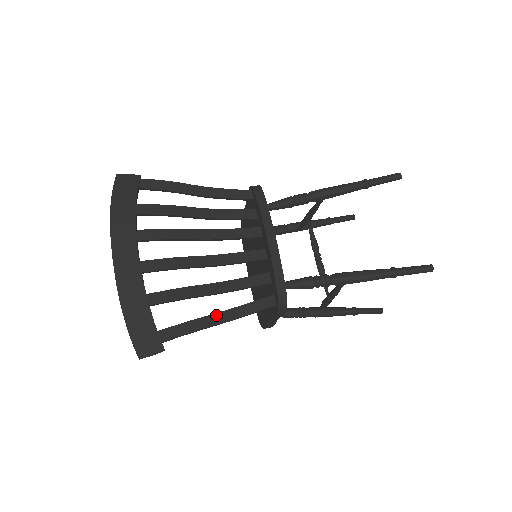
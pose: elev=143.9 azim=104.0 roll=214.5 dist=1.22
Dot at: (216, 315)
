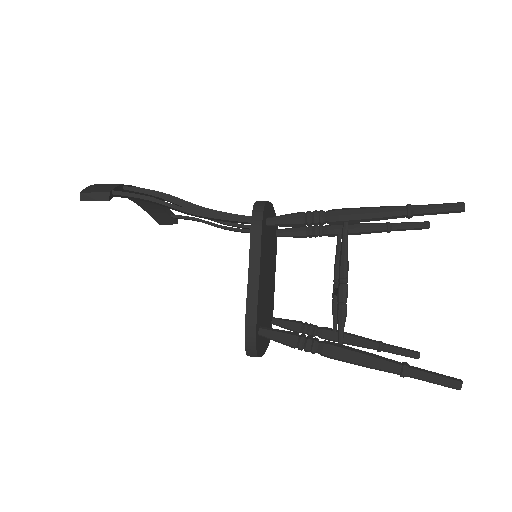
Dot at: occluded
